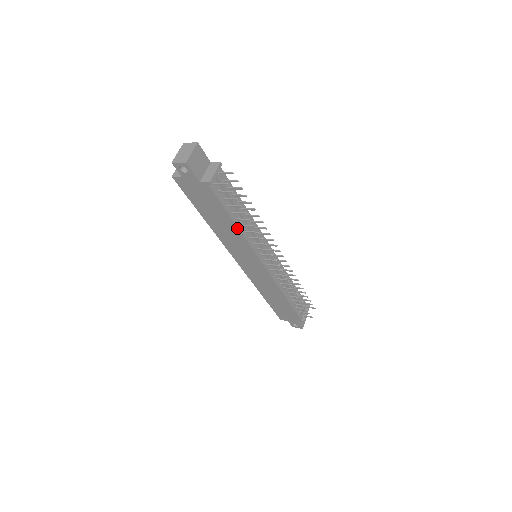
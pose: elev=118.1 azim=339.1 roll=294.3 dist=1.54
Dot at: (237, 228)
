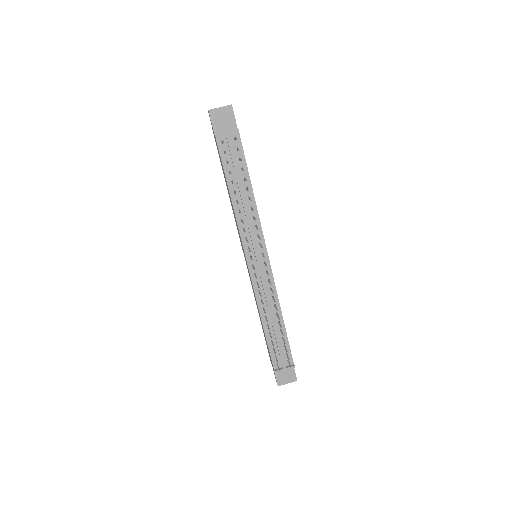
Dot at: (231, 200)
